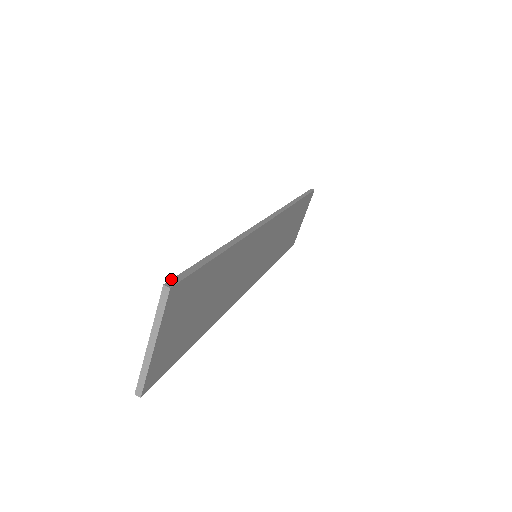
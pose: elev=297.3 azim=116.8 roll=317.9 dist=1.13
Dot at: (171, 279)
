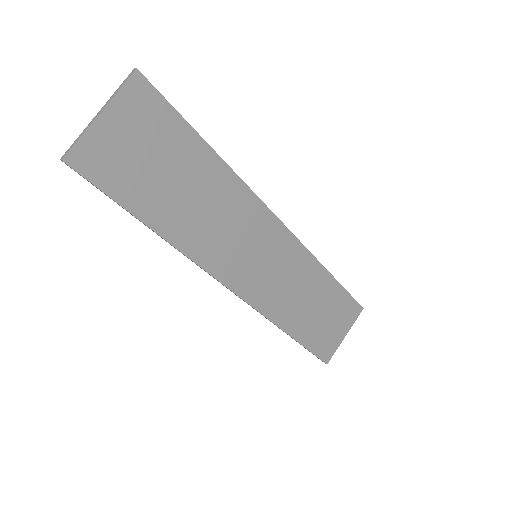
Dot at: (144, 78)
